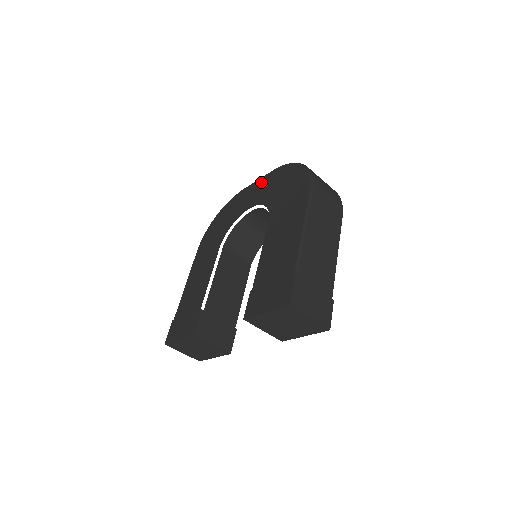
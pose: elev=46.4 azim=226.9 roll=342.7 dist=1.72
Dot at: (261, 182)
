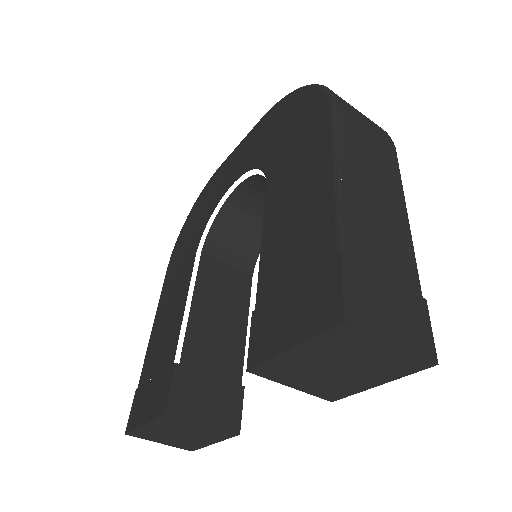
Dot at: (245, 142)
